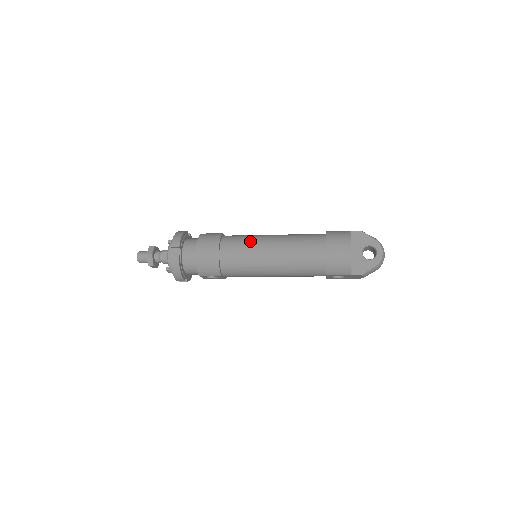
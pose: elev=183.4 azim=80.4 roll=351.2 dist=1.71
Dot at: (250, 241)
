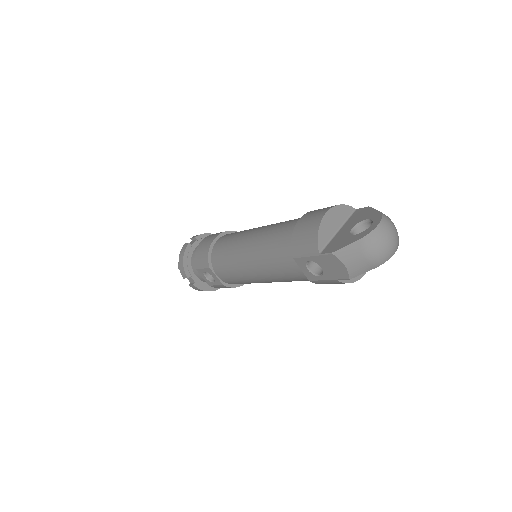
Dot at: occluded
